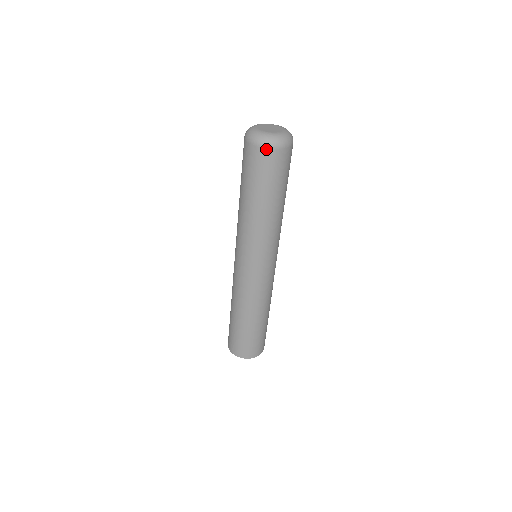
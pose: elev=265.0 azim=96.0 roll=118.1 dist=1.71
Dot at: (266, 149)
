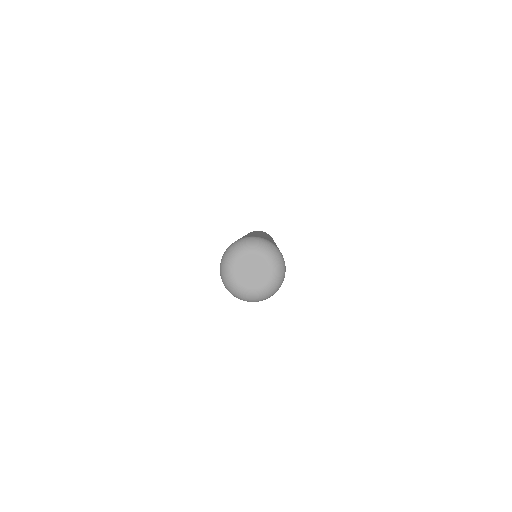
Dot at: (250, 301)
